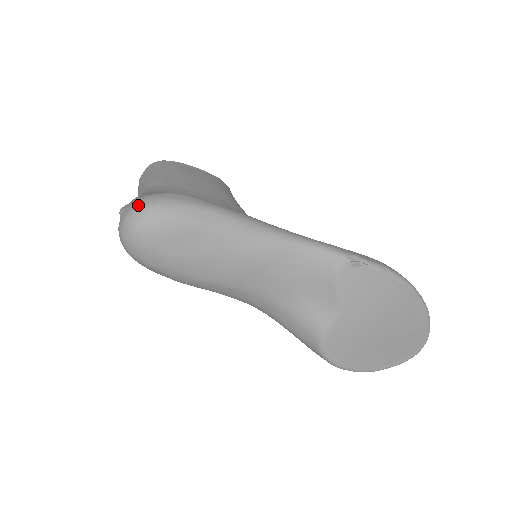
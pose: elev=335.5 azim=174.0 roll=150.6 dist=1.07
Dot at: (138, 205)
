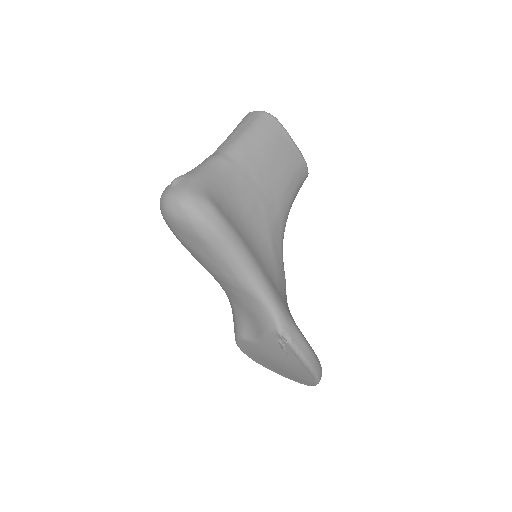
Dot at: (179, 197)
